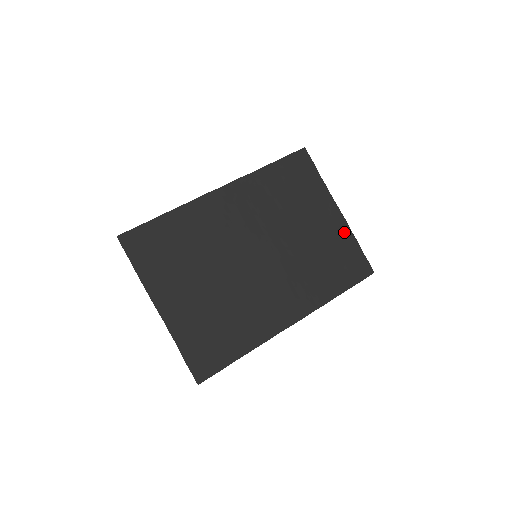
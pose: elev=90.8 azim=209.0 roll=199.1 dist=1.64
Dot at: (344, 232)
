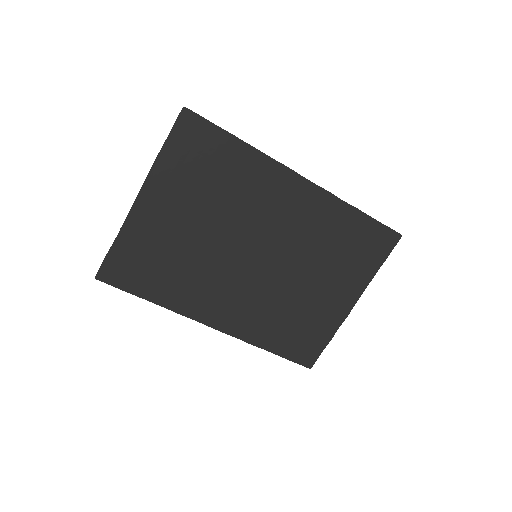
Dot at: (334, 321)
